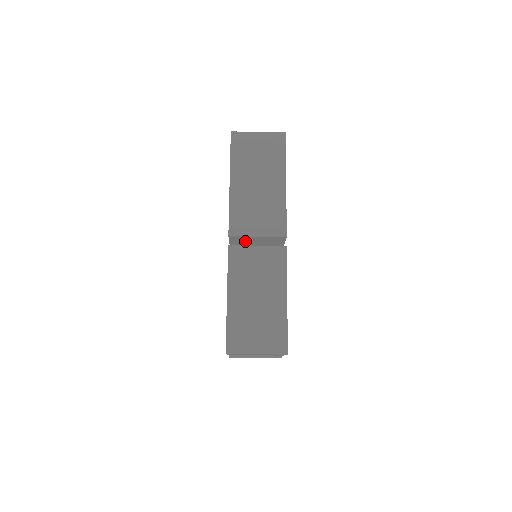
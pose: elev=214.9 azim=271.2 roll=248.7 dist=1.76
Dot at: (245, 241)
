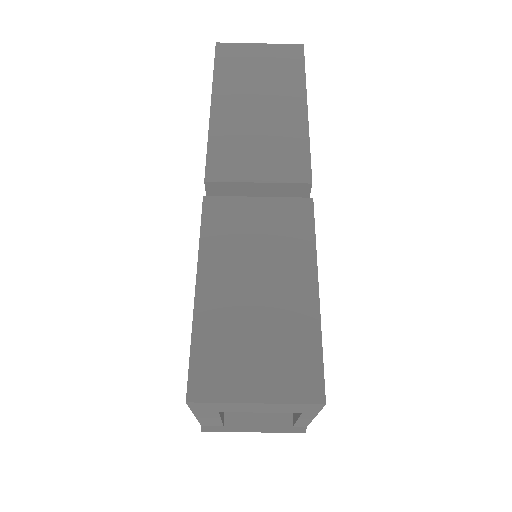
Dot at: occluded
